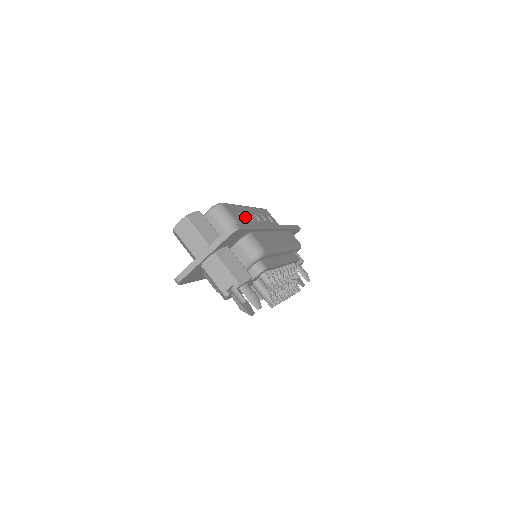
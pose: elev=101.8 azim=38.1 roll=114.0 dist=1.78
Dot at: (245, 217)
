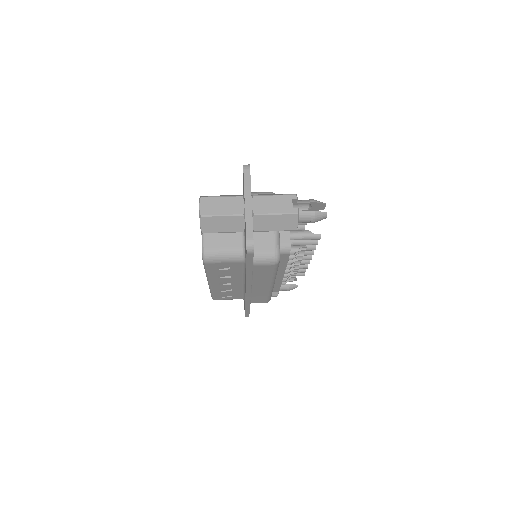
Dot at: occluded
